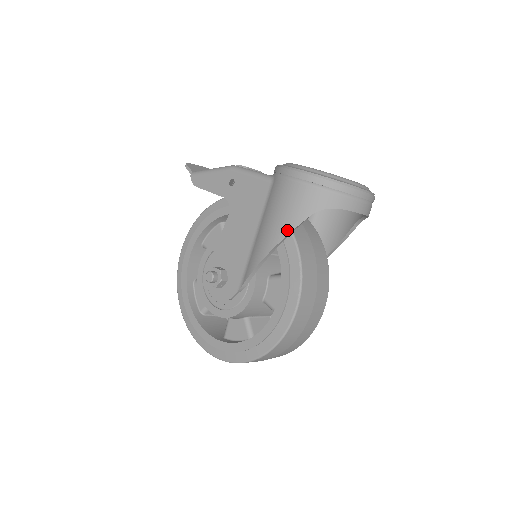
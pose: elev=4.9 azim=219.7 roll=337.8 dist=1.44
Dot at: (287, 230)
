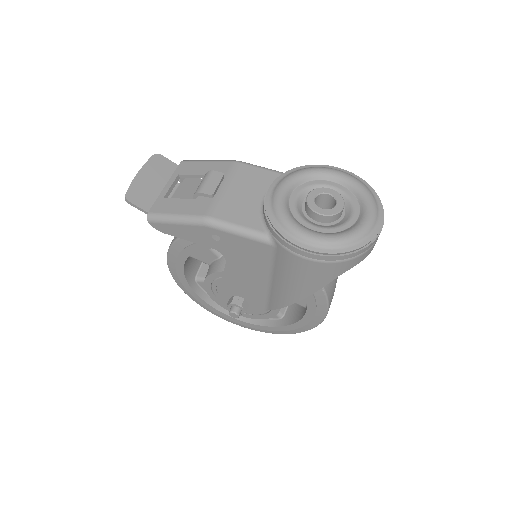
Dot at: (312, 291)
